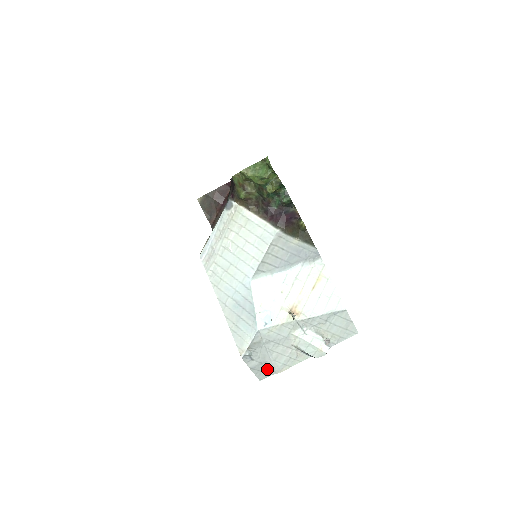
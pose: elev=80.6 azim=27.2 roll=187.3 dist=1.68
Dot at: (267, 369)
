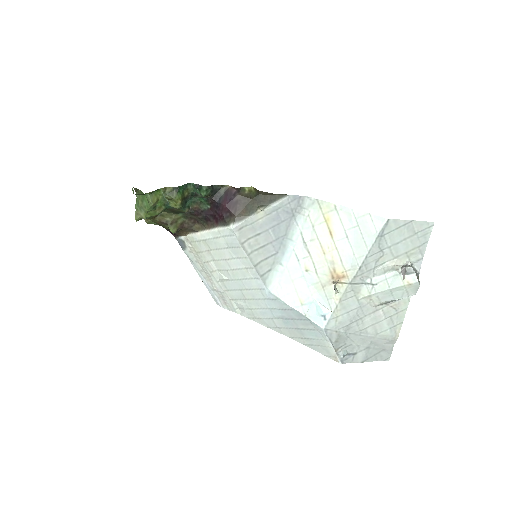
Dot at: (381, 346)
